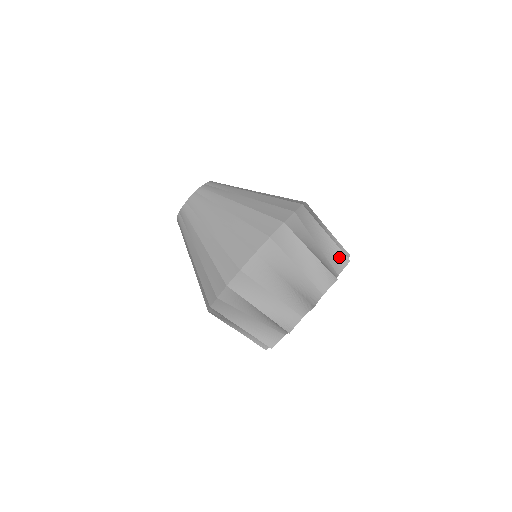
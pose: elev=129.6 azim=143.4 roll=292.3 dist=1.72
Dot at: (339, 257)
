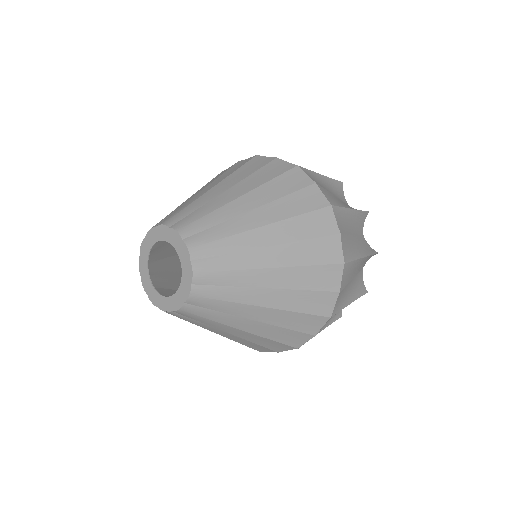
Dot at: (361, 218)
